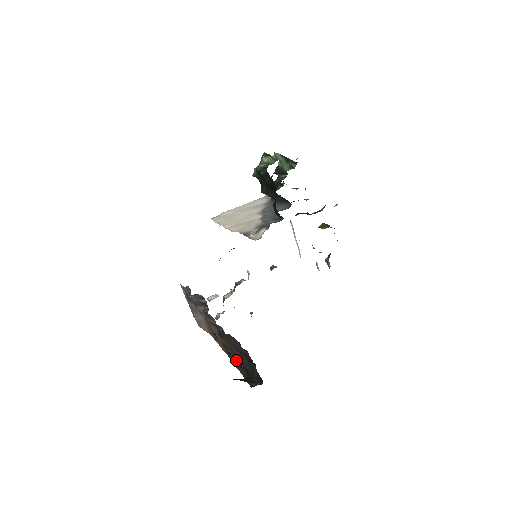
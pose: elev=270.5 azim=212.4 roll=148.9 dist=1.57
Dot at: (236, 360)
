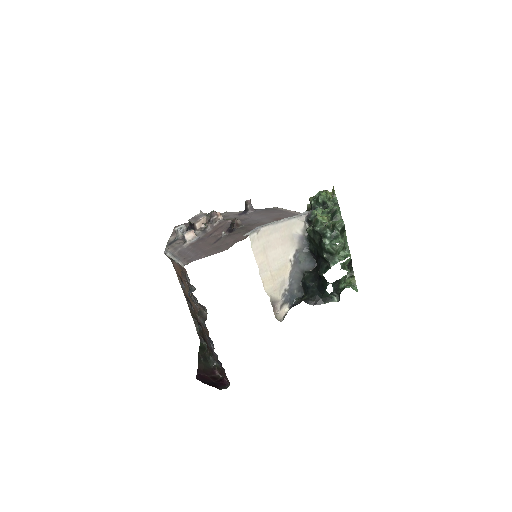
Dot at: (197, 320)
